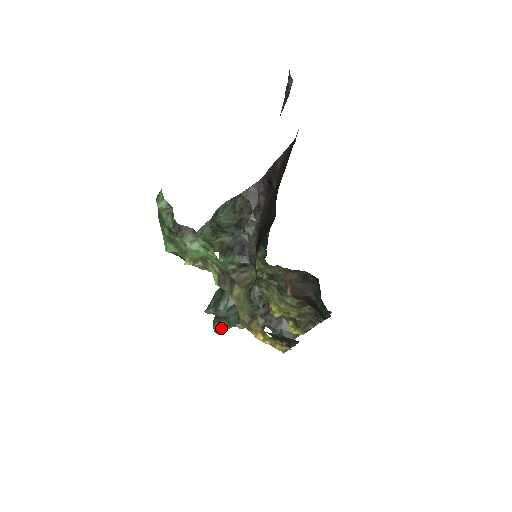
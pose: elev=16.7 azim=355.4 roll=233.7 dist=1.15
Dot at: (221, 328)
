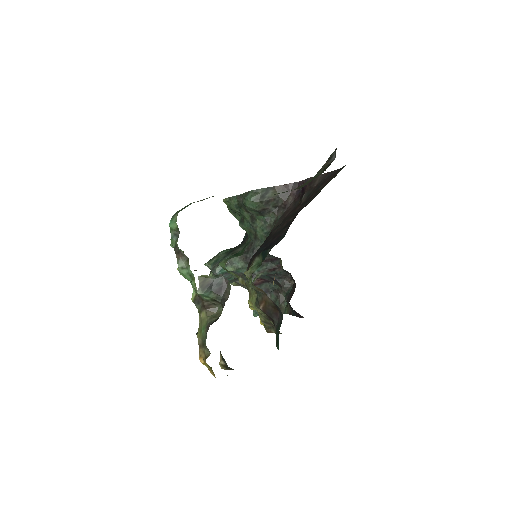
Dot at: occluded
